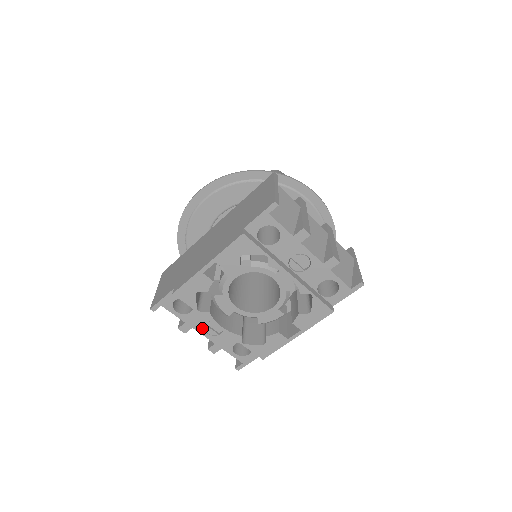
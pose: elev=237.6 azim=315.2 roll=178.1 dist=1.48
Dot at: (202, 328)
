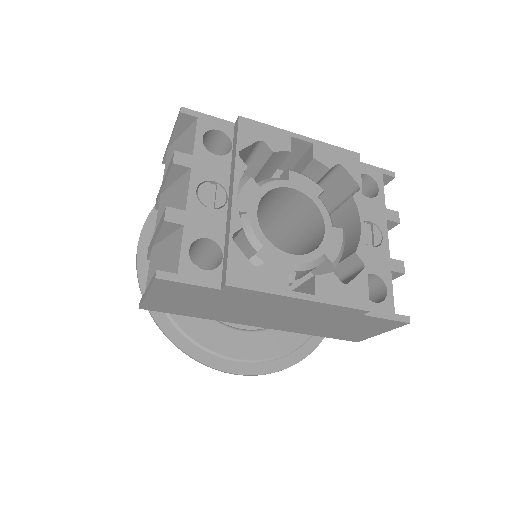
Dot at: (200, 180)
